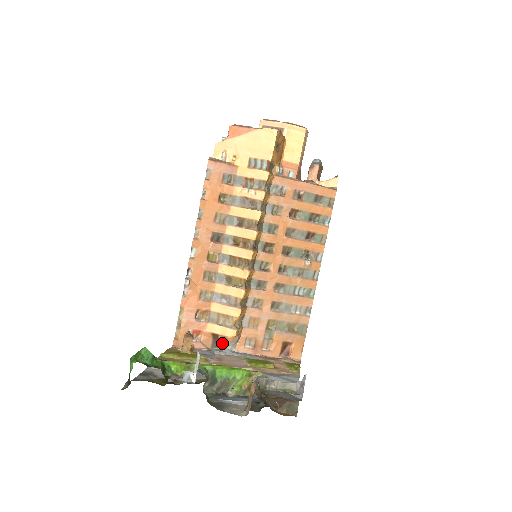
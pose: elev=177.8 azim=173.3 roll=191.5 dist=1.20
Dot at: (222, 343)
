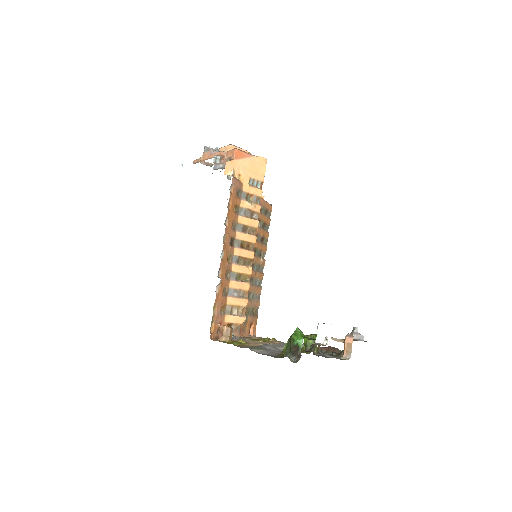
Dot at: occluded
